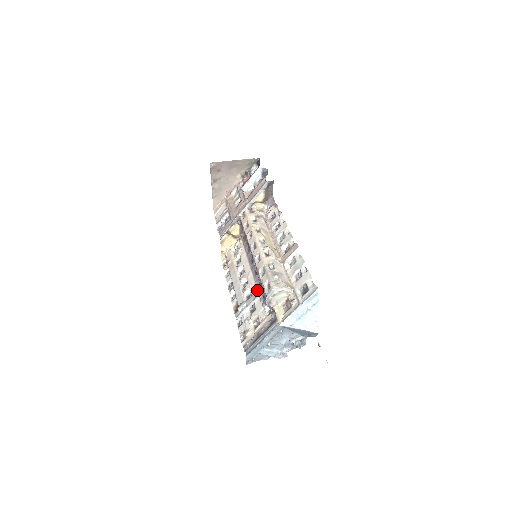
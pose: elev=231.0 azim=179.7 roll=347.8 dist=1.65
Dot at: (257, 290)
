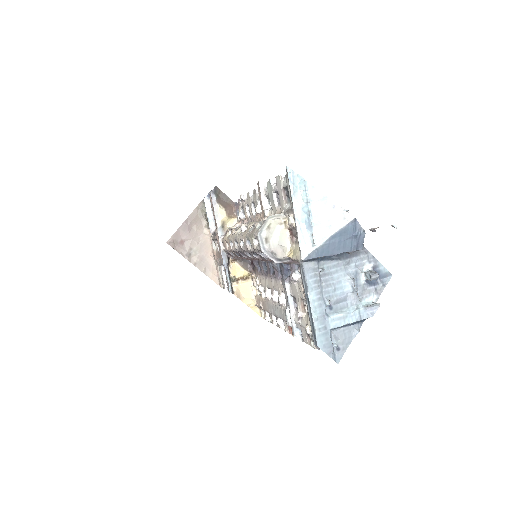
Dot at: (281, 280)
